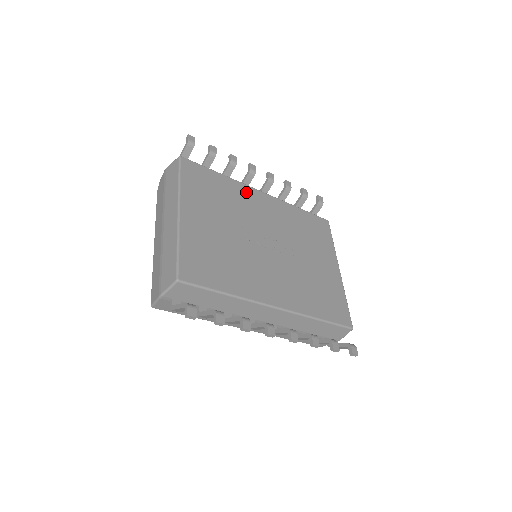
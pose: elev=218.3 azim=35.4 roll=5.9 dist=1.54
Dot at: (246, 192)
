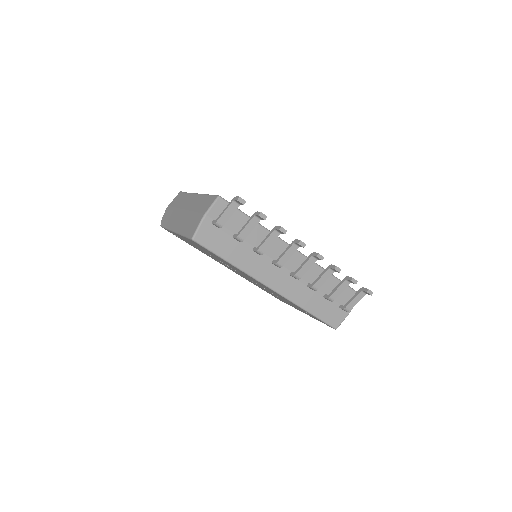
Dot at: occluded
